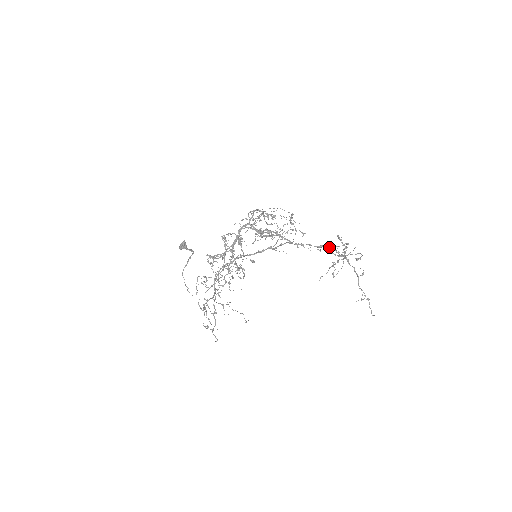
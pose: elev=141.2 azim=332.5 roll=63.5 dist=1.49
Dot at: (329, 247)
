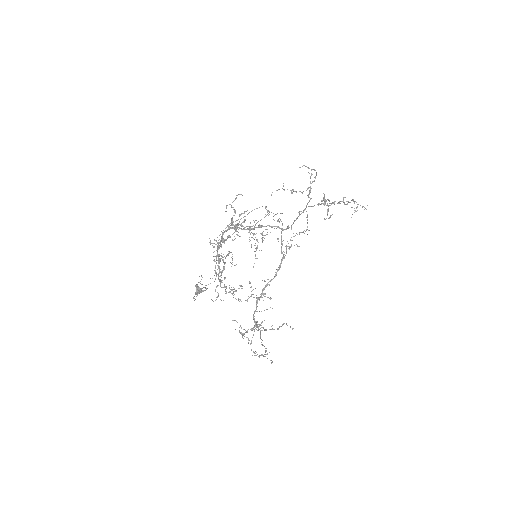
Dot at: occluded
